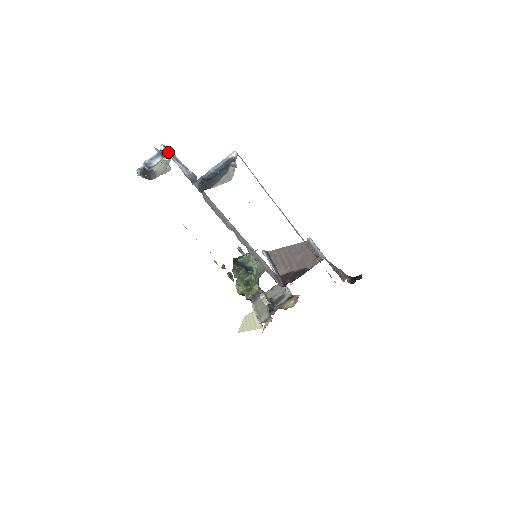
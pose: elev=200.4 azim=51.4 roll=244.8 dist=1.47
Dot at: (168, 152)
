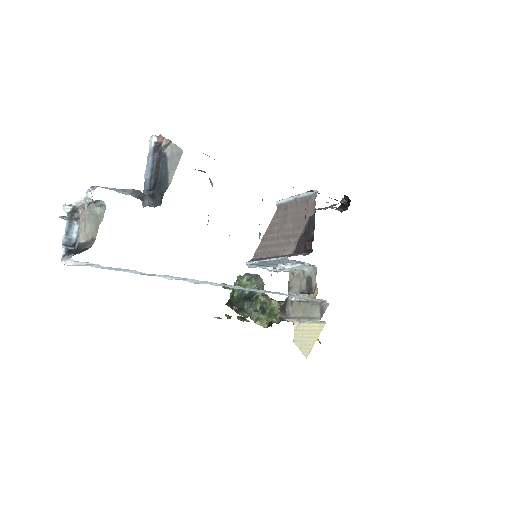
Dot at: (81, 198)
